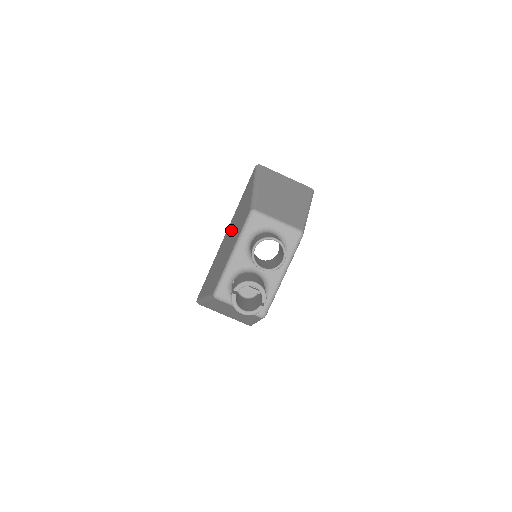
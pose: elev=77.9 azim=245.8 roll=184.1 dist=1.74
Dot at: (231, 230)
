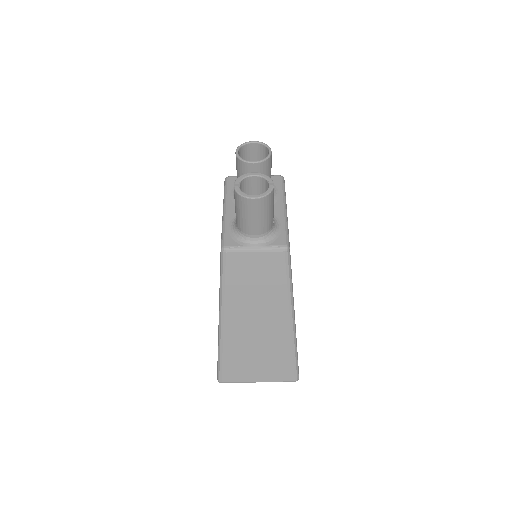
Dot at: occluded
